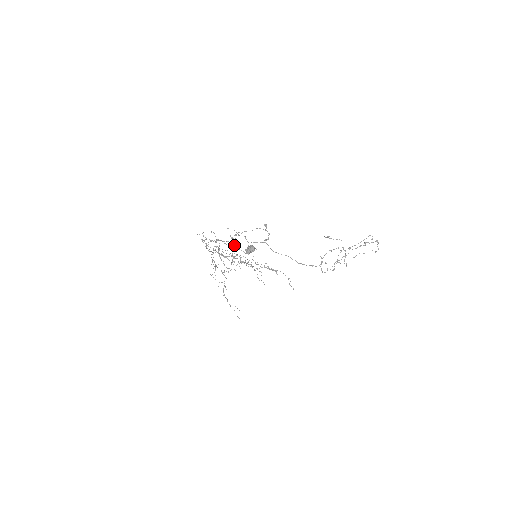
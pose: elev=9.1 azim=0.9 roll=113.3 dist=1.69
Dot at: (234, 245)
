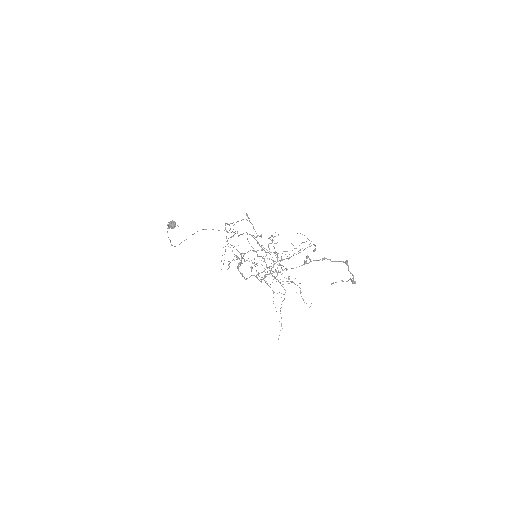
Dot at: occluded
